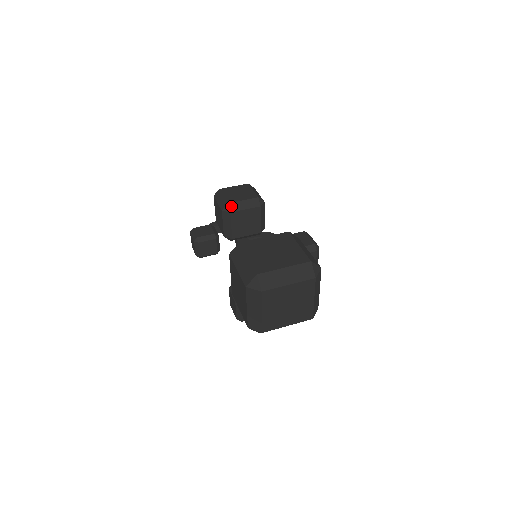
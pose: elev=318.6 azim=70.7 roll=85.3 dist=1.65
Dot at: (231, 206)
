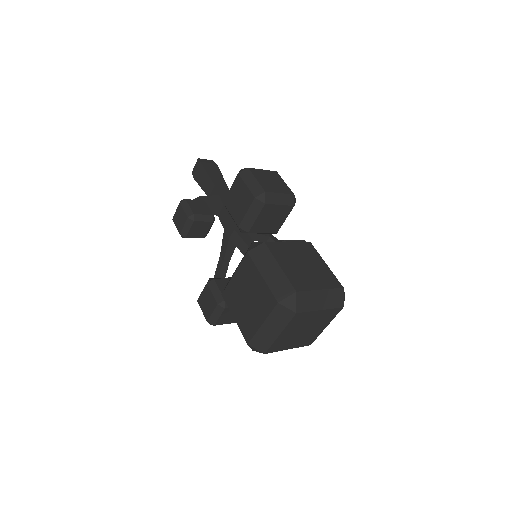
Dot at: (267, 196)
